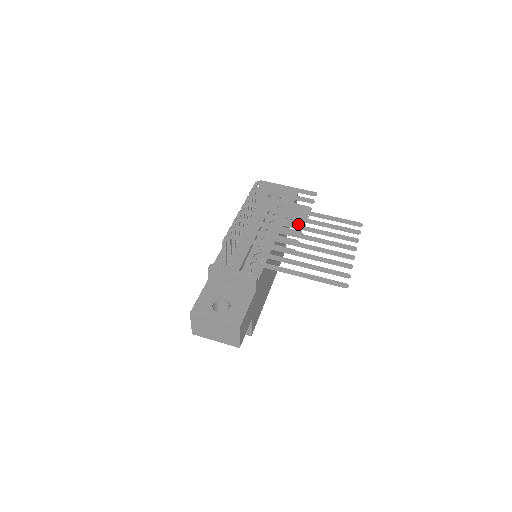
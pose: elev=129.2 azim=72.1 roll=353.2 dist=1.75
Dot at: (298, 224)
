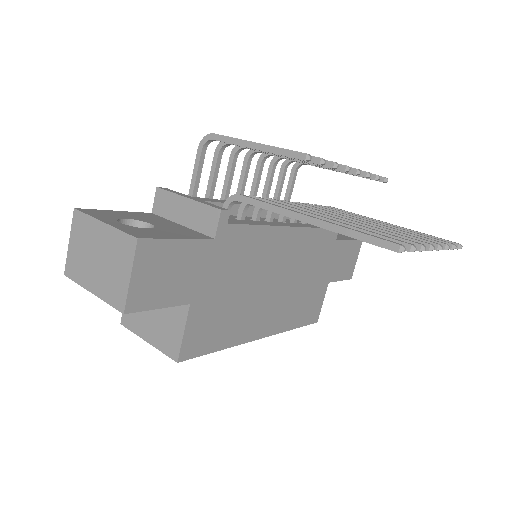
Dot at: occluded
